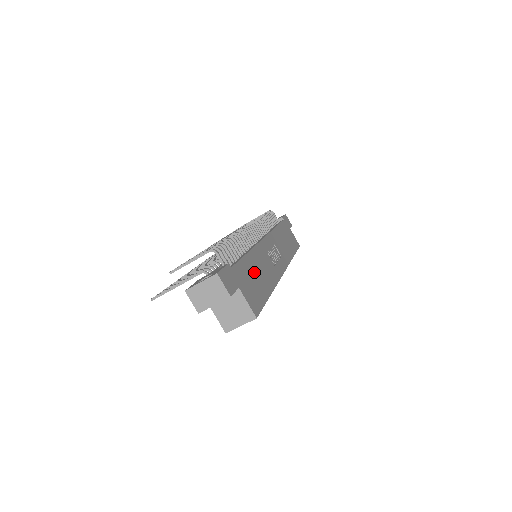
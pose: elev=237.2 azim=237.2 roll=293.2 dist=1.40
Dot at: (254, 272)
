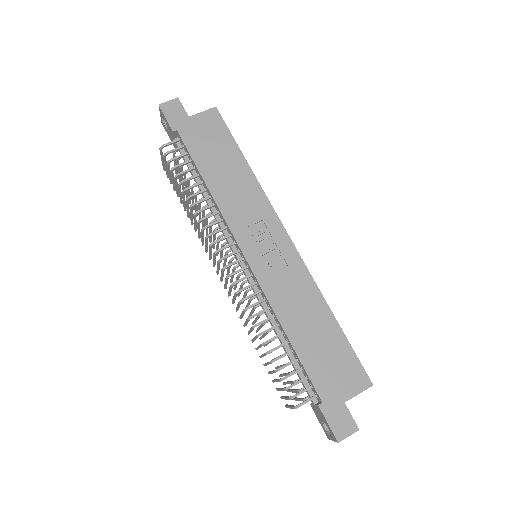
Dot at: (314, 343)
